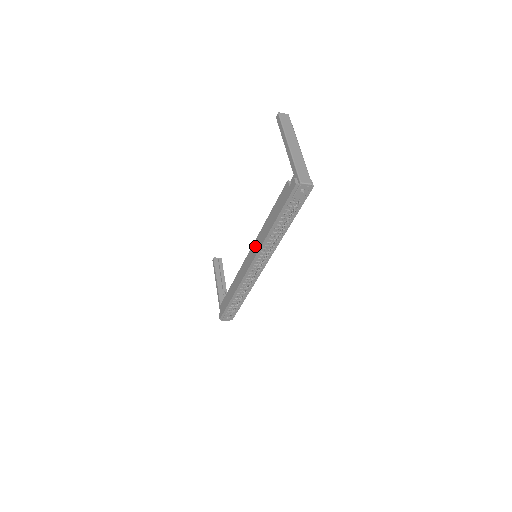
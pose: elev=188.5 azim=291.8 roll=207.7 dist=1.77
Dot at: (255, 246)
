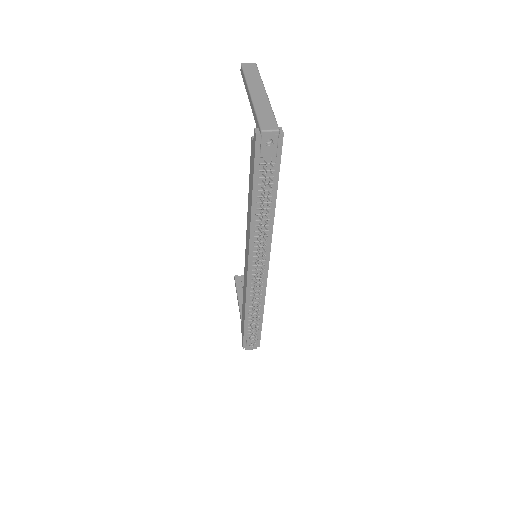
Dot at: (247, 241)
